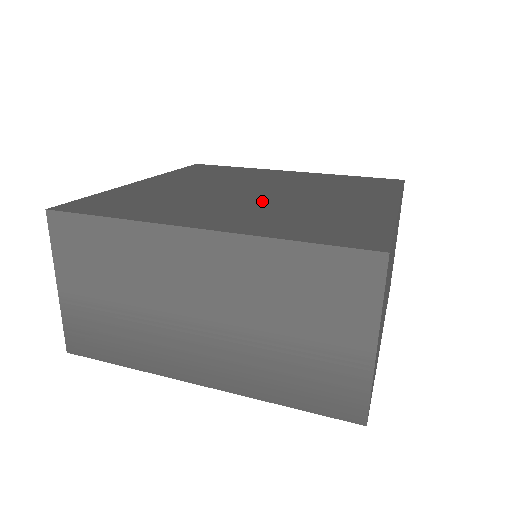
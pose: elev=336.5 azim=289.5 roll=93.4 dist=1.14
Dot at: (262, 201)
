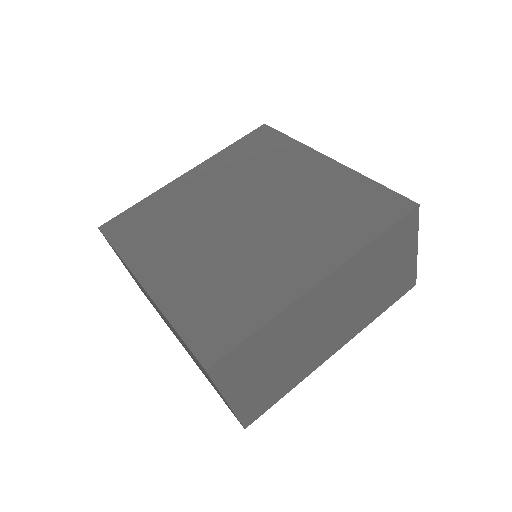
Dot at: (224, 242)
